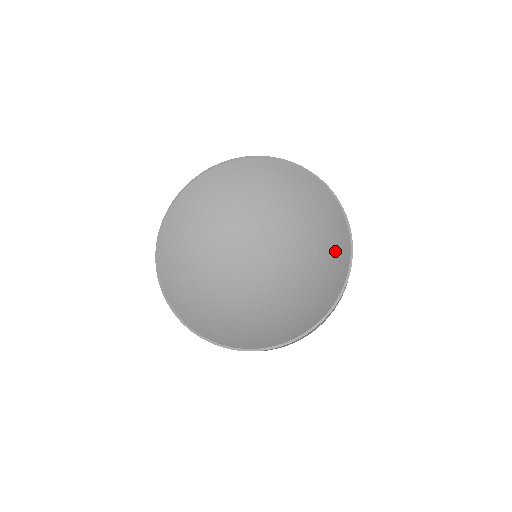
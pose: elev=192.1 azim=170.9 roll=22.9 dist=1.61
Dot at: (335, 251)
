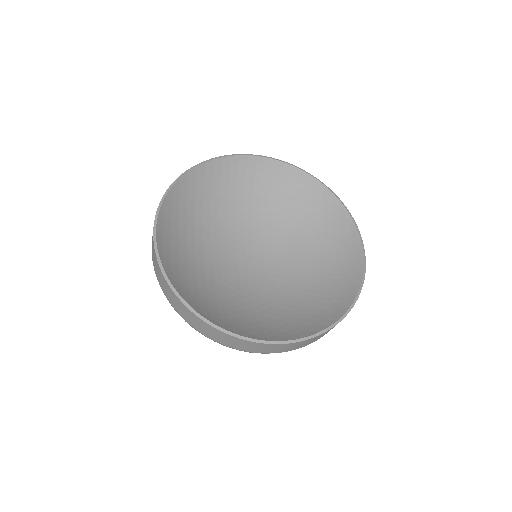
Dot at: (333, 223)
